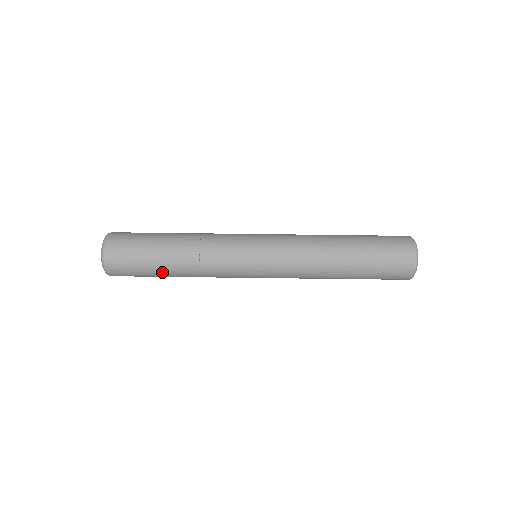
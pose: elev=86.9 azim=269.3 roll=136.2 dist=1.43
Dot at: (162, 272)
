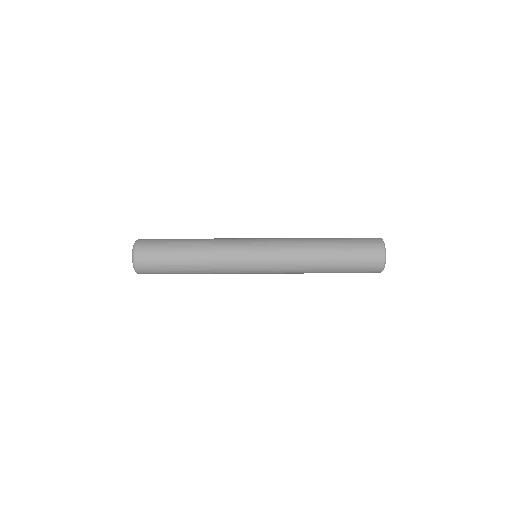
Dot at: occluded
